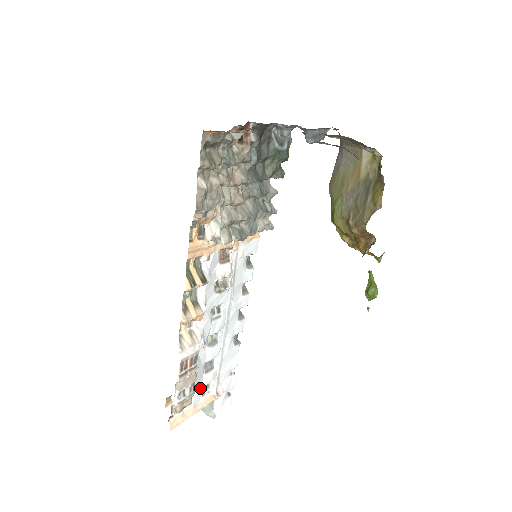
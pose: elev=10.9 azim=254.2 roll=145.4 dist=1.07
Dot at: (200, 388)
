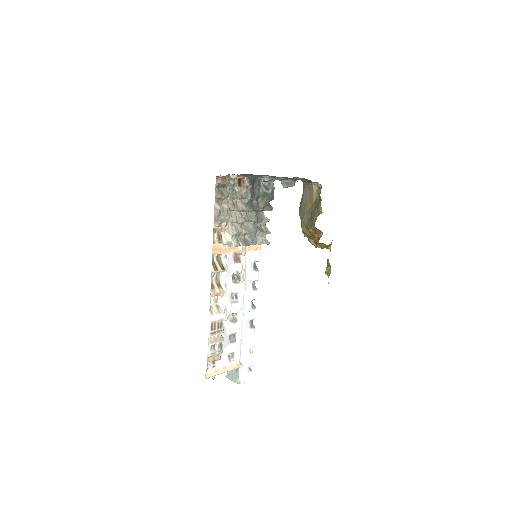
Dot at: (227, 354)
